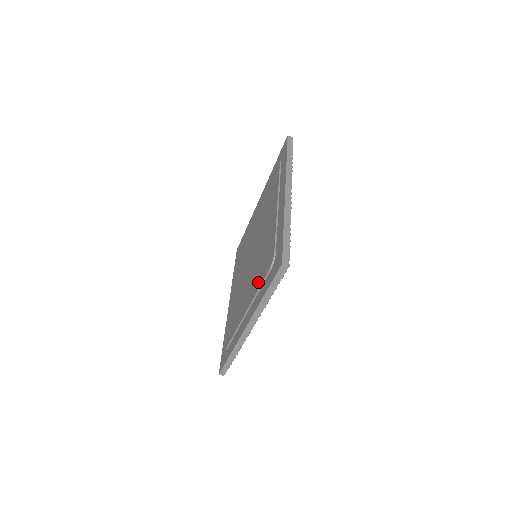
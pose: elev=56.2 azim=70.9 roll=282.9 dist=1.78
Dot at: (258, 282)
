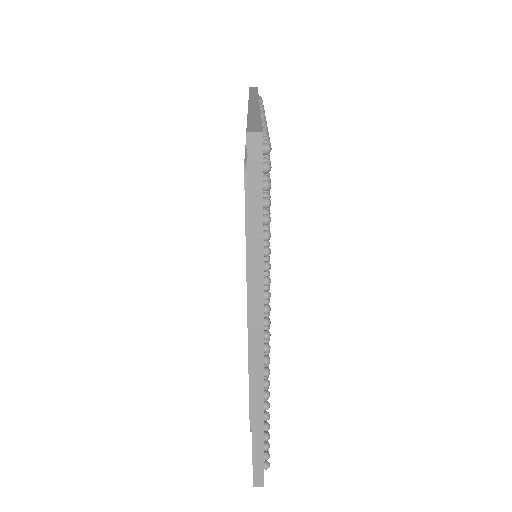
Dot at: occluded
